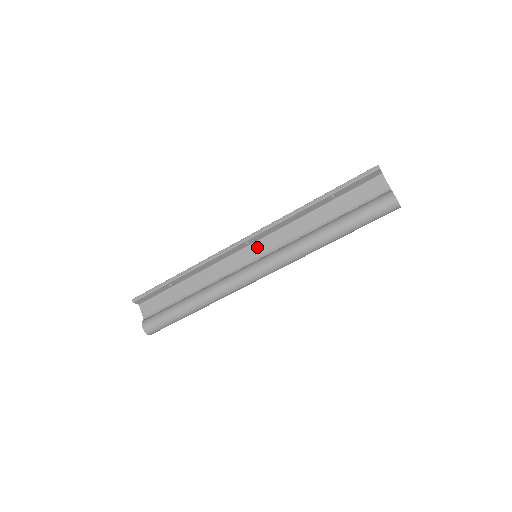
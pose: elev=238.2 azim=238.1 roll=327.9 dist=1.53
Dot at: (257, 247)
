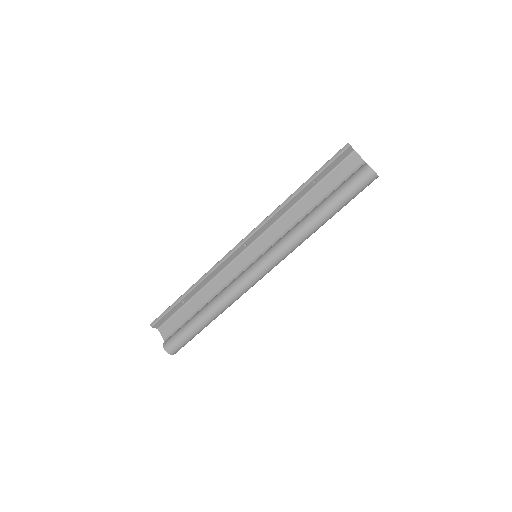
Dot at: (255, 247)
